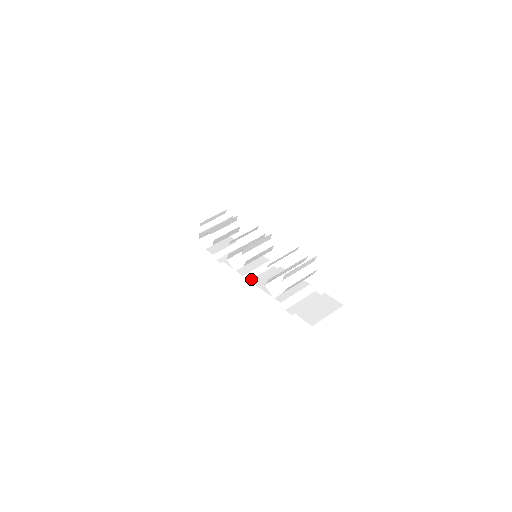
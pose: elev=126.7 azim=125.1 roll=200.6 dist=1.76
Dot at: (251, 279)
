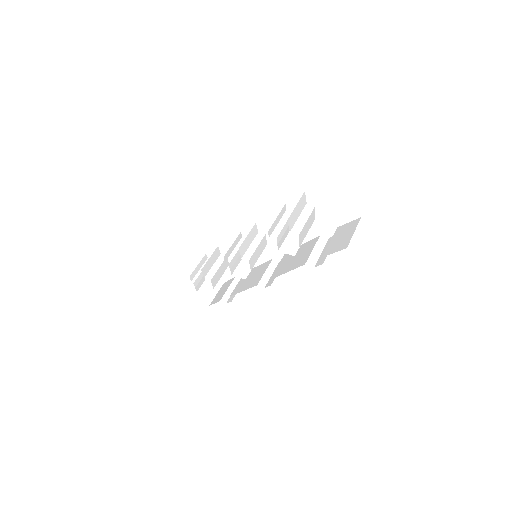
Dot at: (267, 283)
